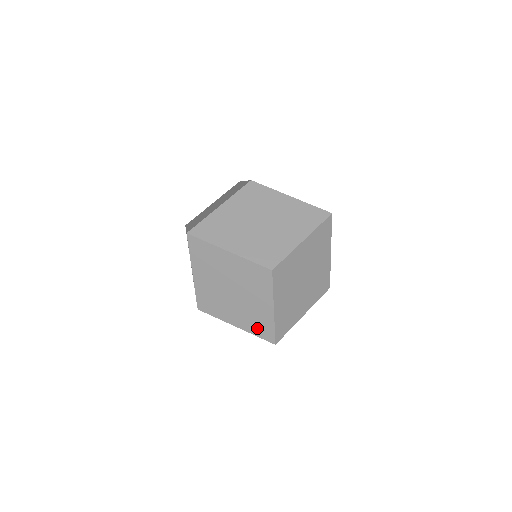
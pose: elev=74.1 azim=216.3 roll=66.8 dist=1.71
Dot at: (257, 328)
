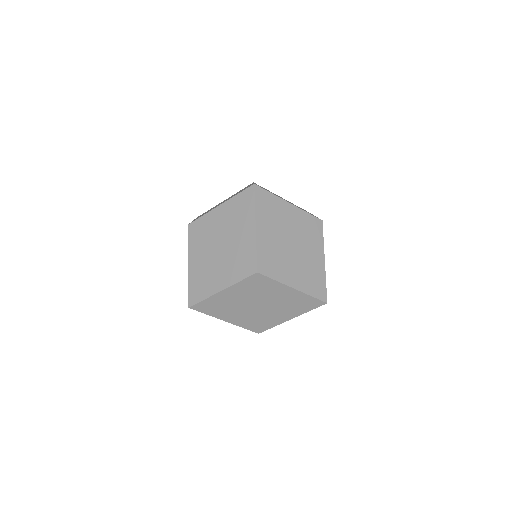
Dot at: (303, 307)
